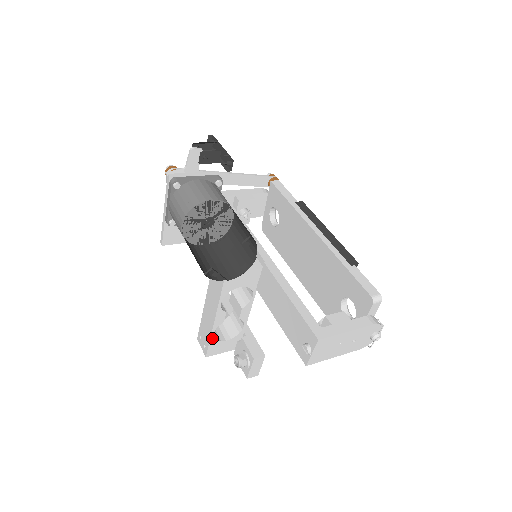
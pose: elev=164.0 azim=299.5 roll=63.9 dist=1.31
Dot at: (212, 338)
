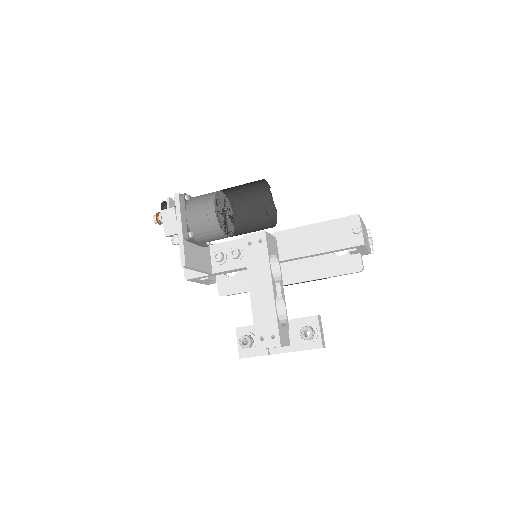
Dot at: (277, 316)
